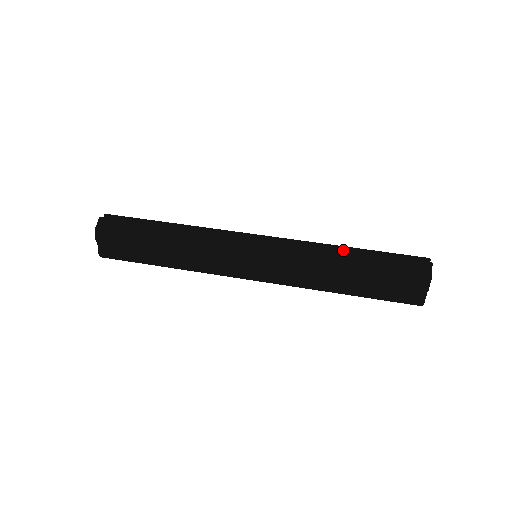
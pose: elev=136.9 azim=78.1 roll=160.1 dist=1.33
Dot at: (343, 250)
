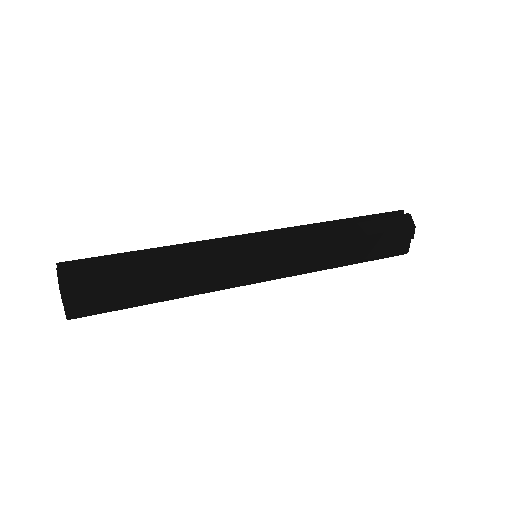
Dot at: (340, 224)
